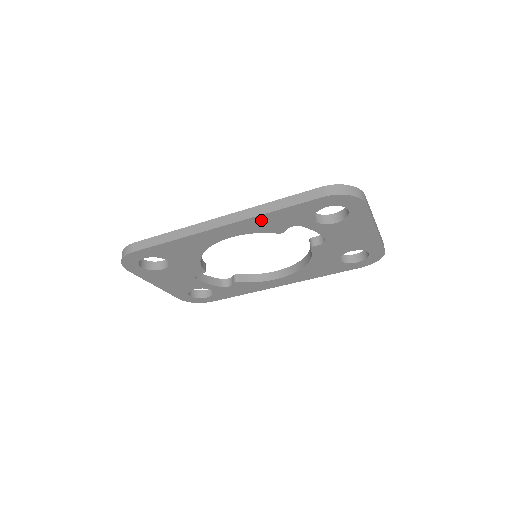
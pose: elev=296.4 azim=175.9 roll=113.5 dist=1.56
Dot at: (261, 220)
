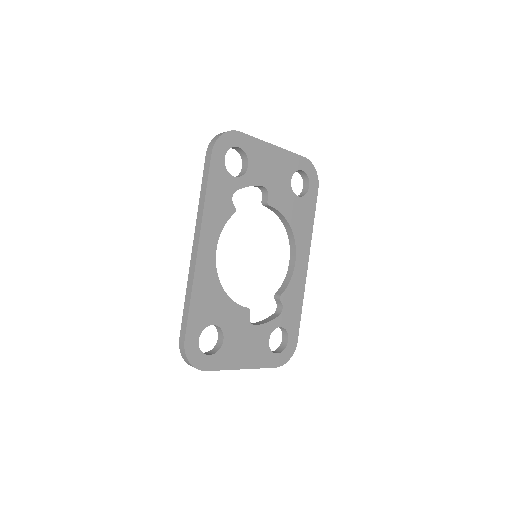
Dot at: (210, 212)
